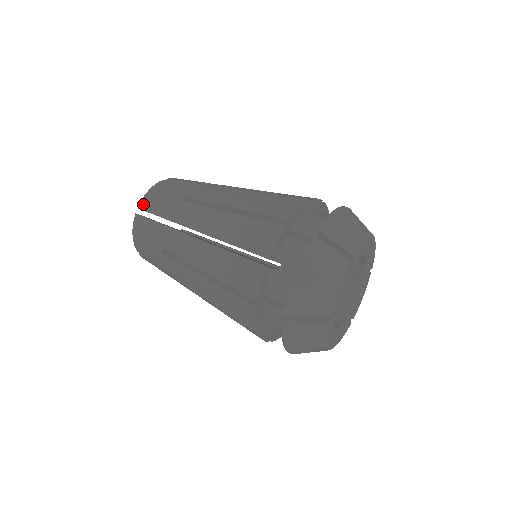
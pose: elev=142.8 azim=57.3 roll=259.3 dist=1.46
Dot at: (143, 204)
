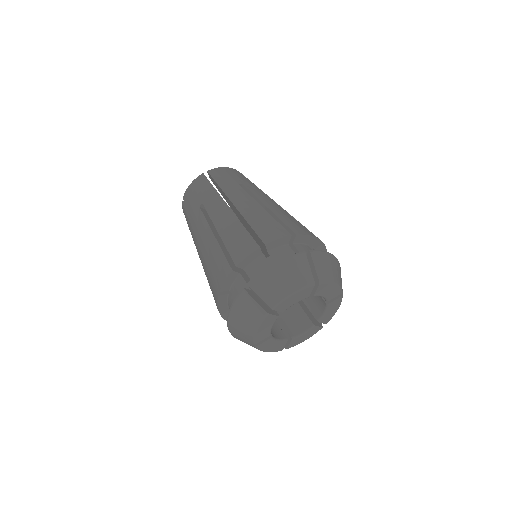
Dot at: (185, 197)
